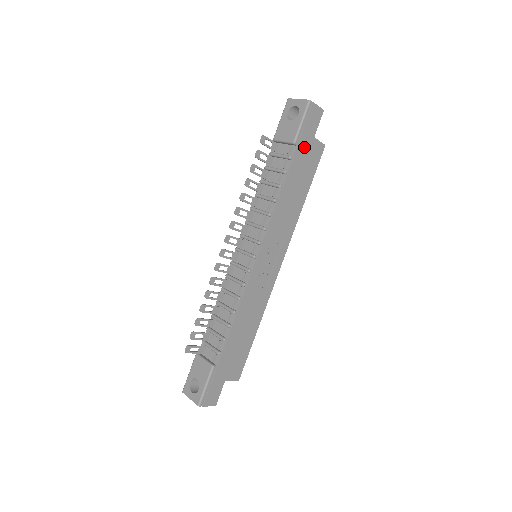
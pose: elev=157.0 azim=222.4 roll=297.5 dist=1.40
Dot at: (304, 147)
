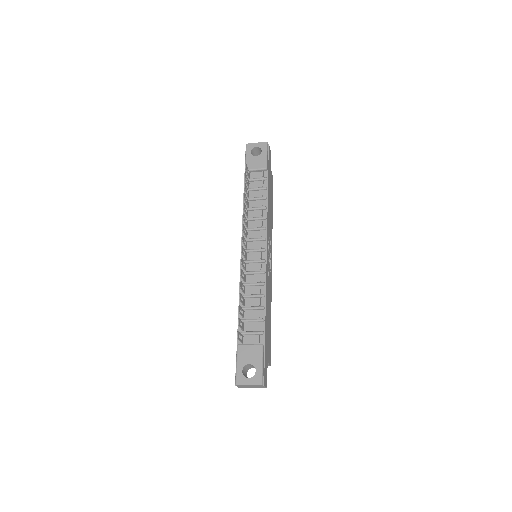
Dot at: (269, 173)
